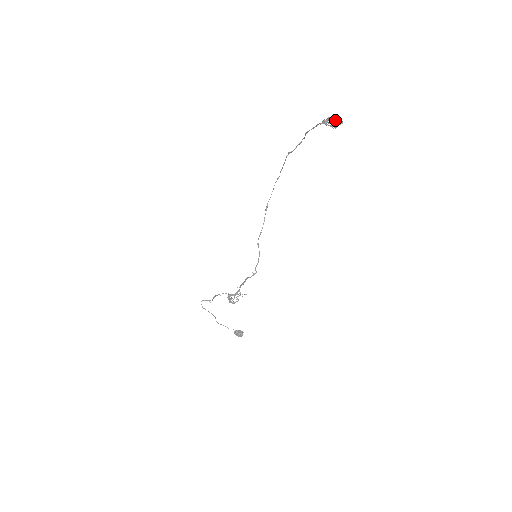
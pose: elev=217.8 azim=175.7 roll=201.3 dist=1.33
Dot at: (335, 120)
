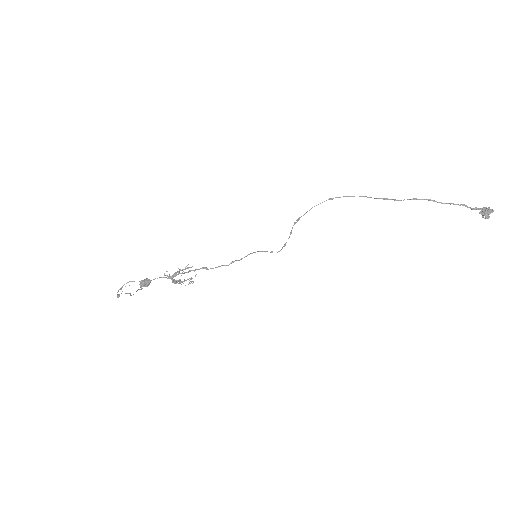
Dot at: occluded
